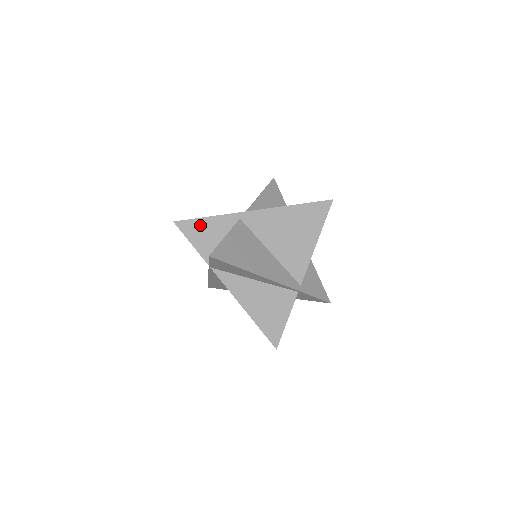
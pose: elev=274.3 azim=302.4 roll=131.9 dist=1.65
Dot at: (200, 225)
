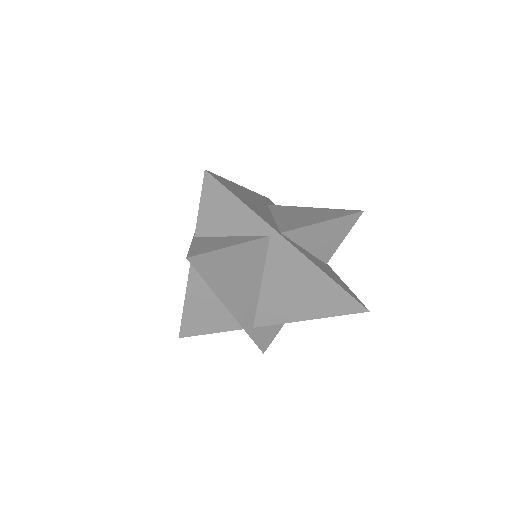
Dot at: (227, 200)
